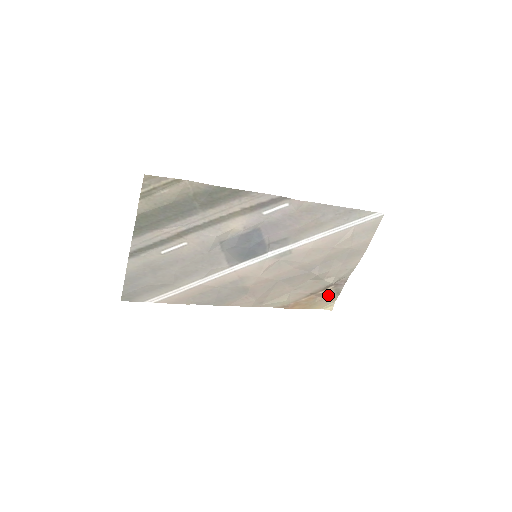
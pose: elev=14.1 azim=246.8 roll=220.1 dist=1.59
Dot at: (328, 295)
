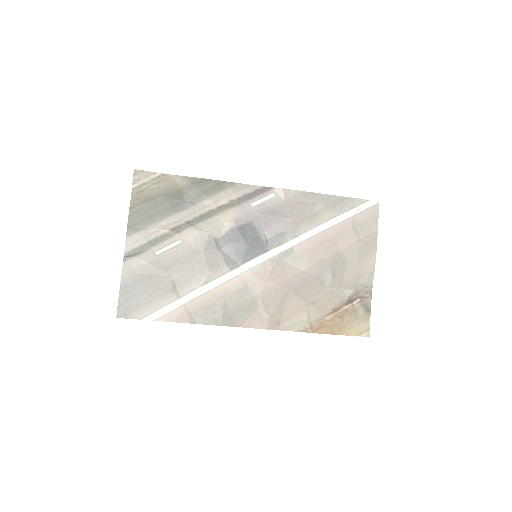
Dot at: (356, 313)
